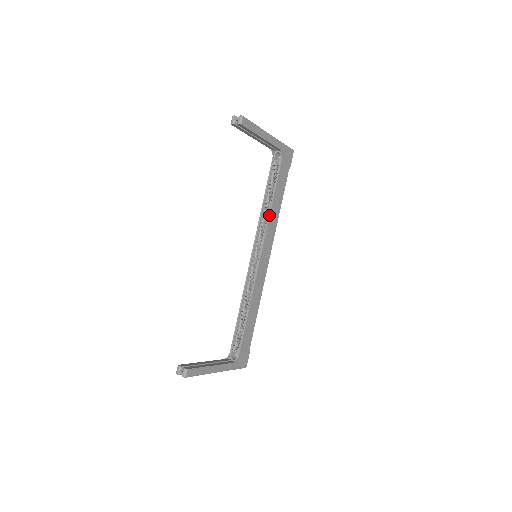
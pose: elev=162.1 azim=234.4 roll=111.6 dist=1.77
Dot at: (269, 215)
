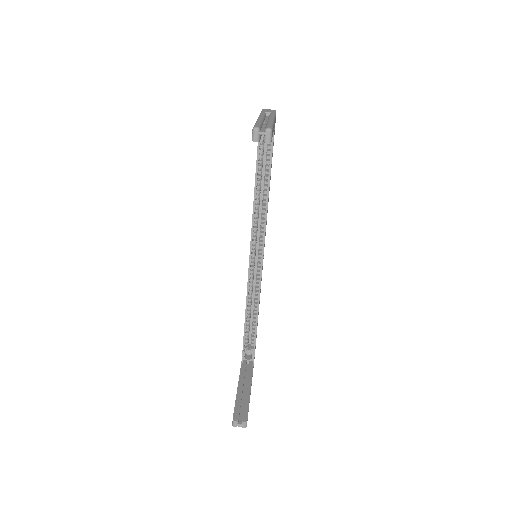
Dot at: (267, 208)
